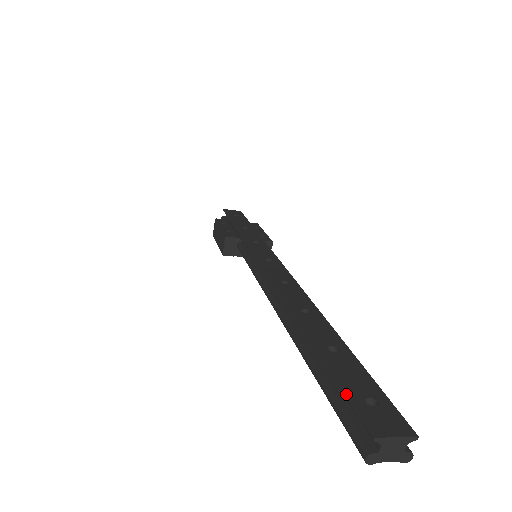
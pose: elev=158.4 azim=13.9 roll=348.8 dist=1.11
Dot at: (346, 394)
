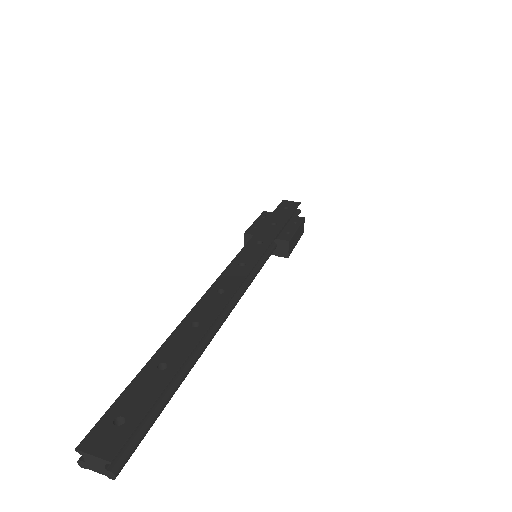
Dot at: (109, 408)
